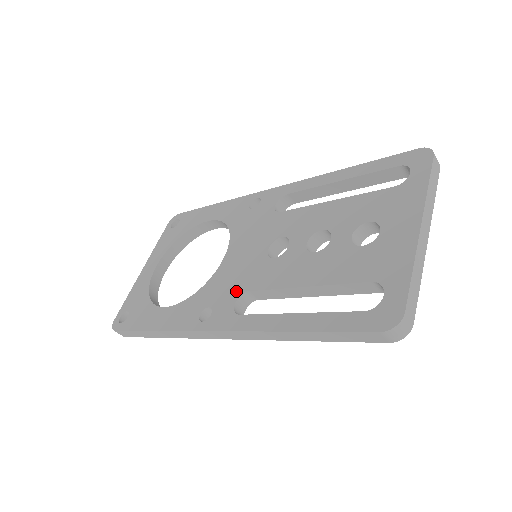
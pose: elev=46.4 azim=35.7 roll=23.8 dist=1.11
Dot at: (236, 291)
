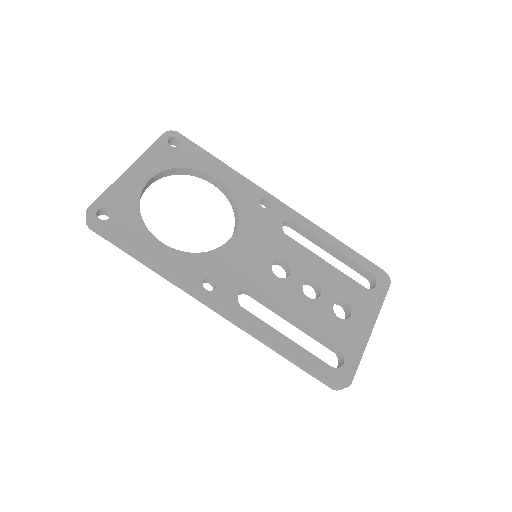
Dot at: (241, 282)
